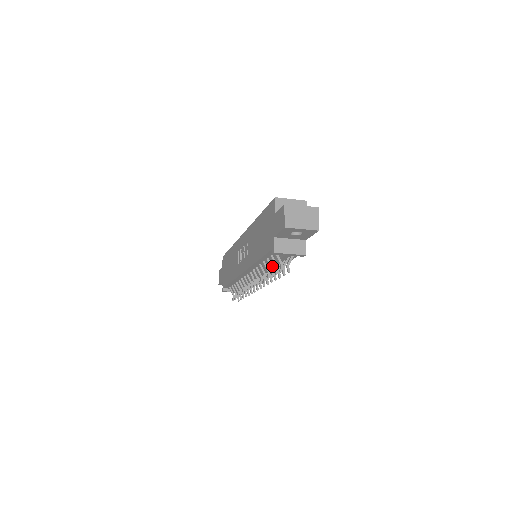
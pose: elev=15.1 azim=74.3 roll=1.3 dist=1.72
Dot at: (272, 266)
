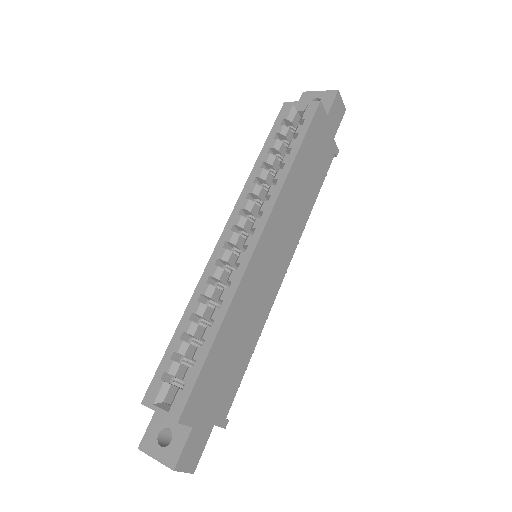
Dot at: occluded
